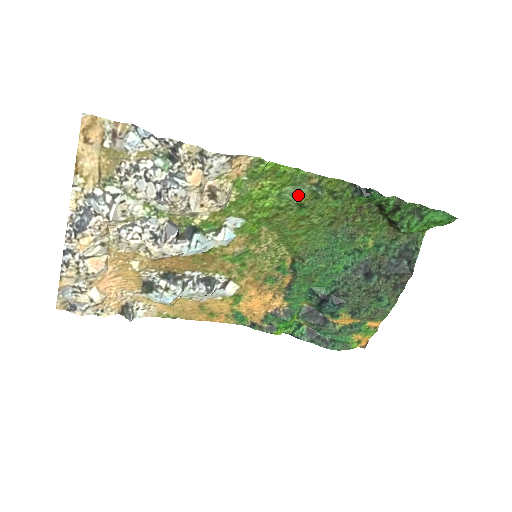
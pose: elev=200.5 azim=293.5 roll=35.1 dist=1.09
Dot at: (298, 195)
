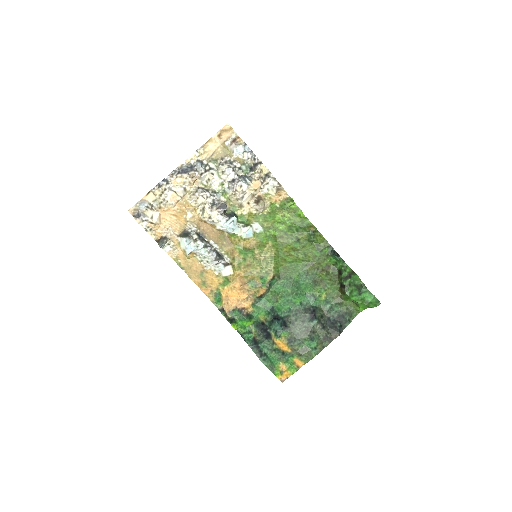
Dot at: (300, 232)
